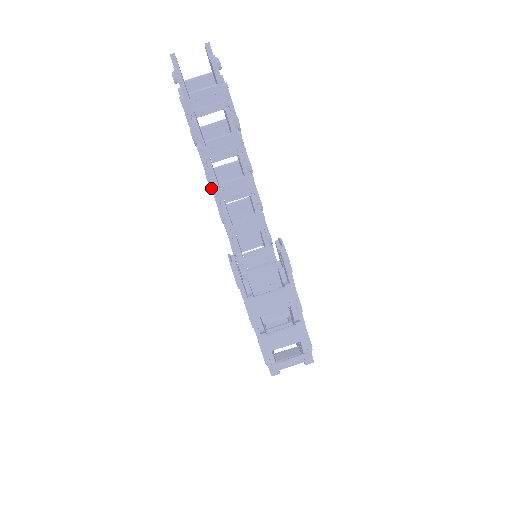
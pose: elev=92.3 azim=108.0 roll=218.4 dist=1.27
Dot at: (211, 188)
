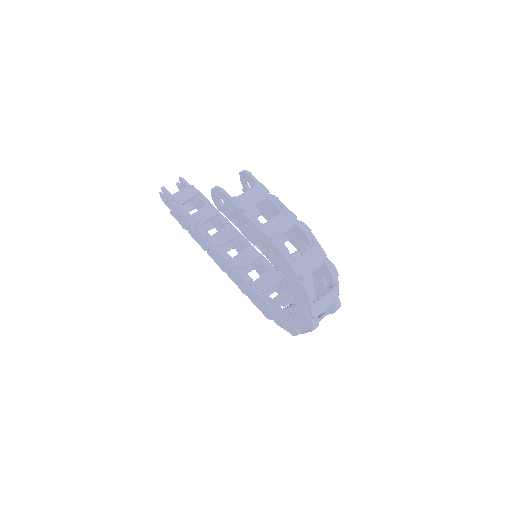
Dot at: (207, 240)
